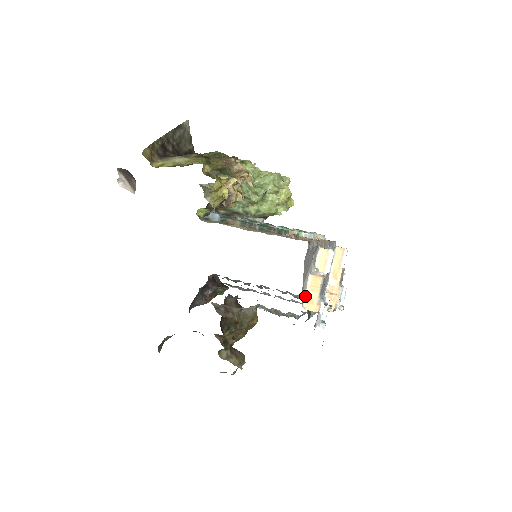
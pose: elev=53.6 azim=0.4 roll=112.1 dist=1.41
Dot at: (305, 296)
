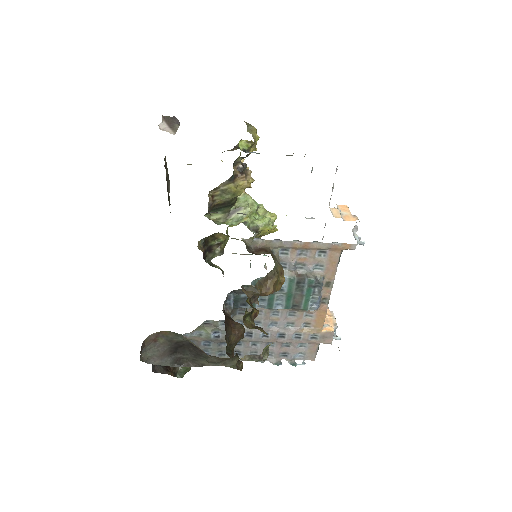
Dot at: (340, 214)
